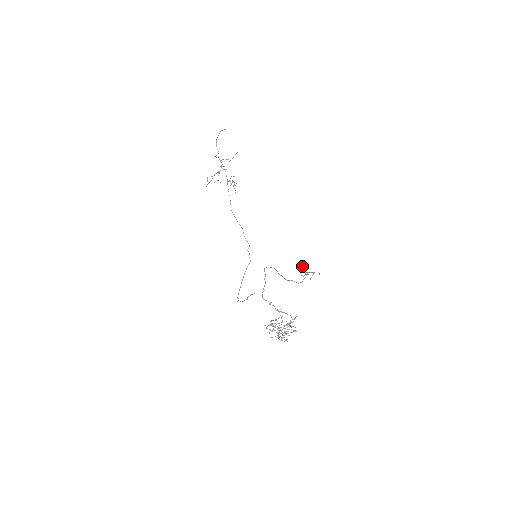
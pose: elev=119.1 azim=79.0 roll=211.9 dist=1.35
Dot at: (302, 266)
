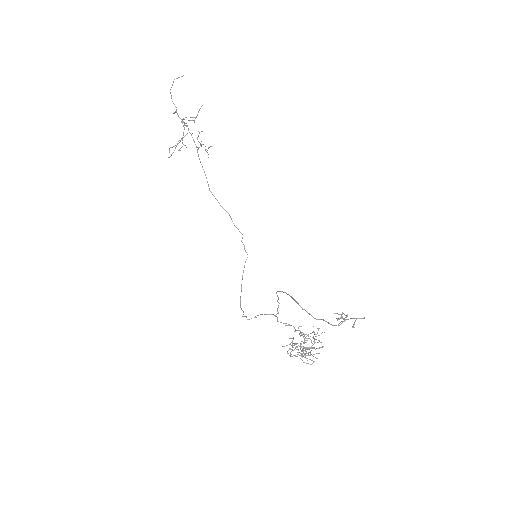
Dot at: occluded
